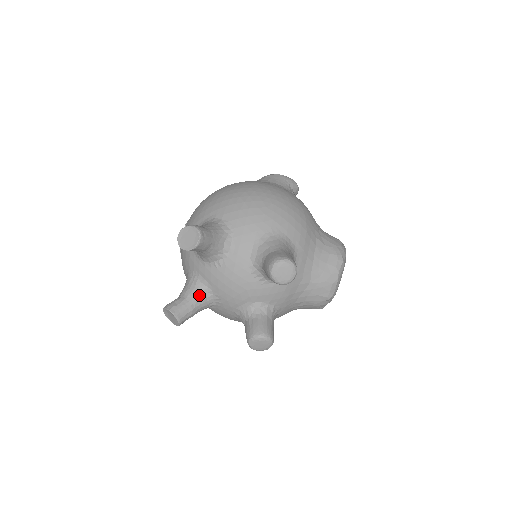
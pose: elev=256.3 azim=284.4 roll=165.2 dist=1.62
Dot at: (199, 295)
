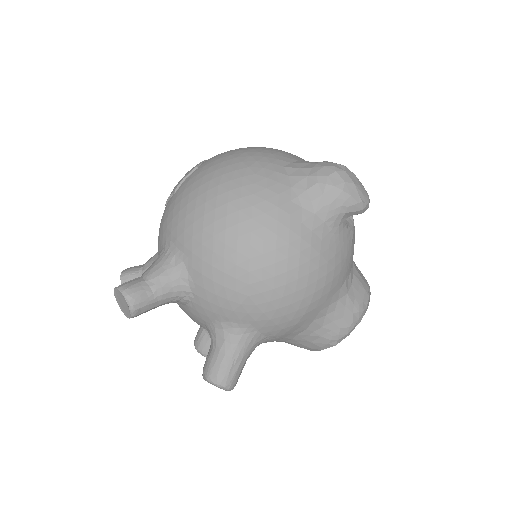
Dot at: occluded
